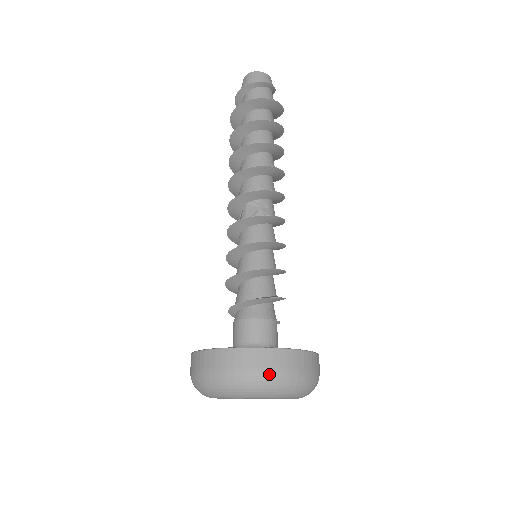
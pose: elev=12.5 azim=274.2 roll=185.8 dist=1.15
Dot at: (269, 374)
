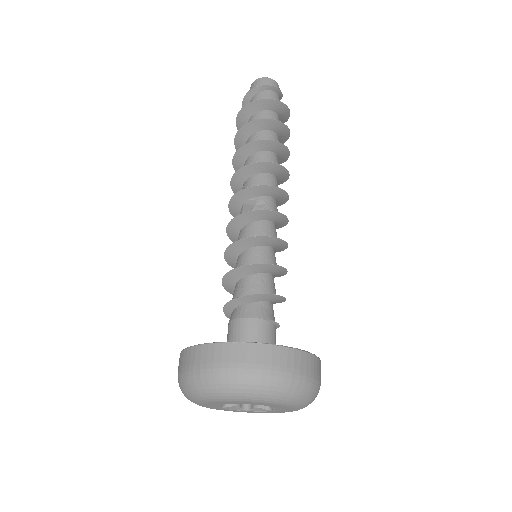
Dot at: (233, 371)
